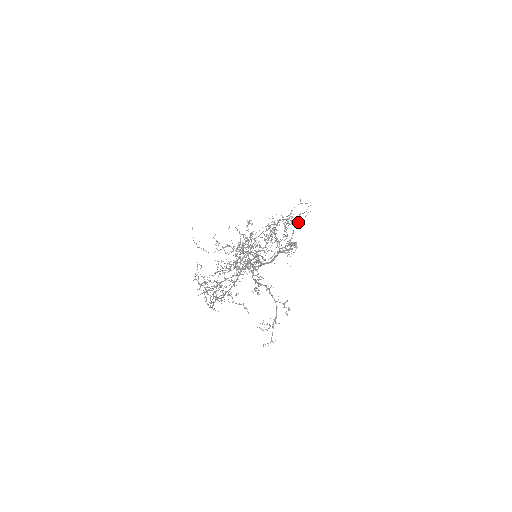
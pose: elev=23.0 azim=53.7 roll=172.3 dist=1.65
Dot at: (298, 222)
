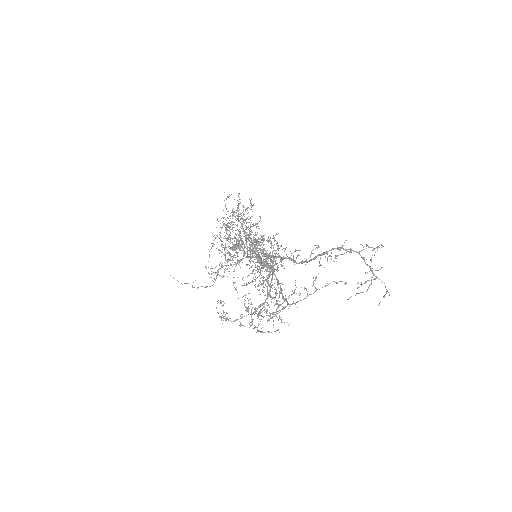
Dot at: occluded
